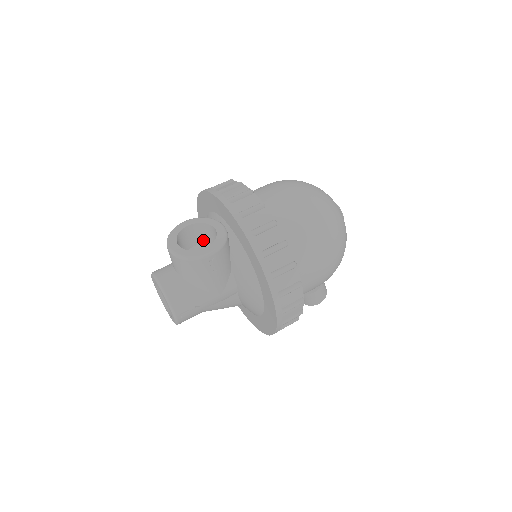
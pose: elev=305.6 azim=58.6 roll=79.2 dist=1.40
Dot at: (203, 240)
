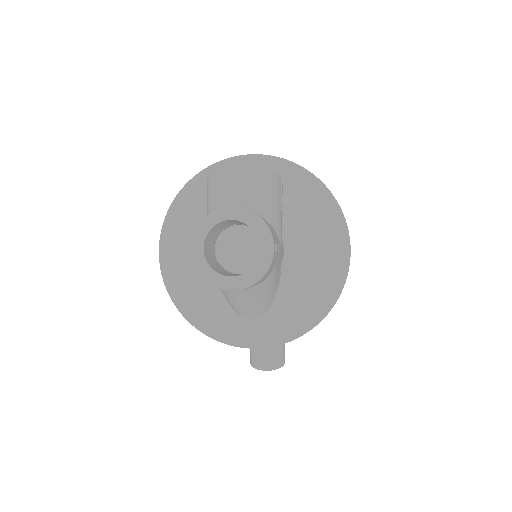
Dot at: occluded
